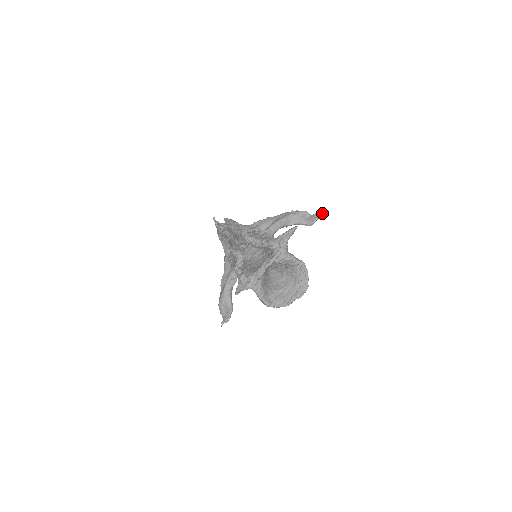
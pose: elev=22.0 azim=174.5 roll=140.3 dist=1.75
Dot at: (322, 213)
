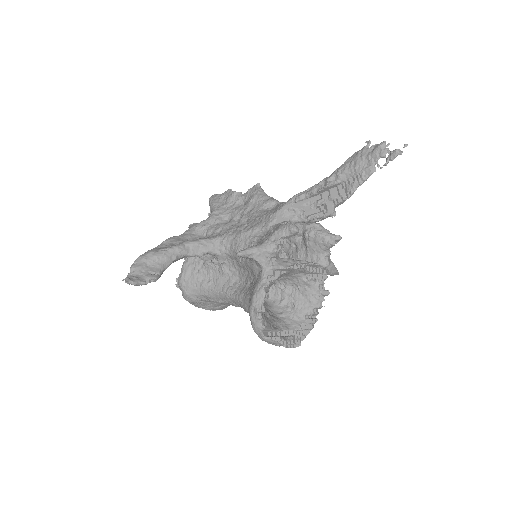
Dot at: occluded
